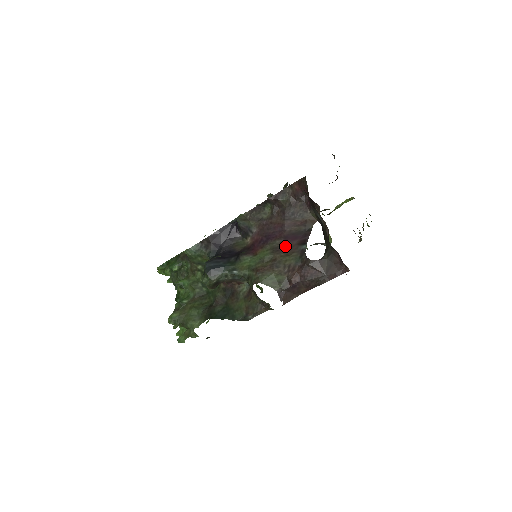
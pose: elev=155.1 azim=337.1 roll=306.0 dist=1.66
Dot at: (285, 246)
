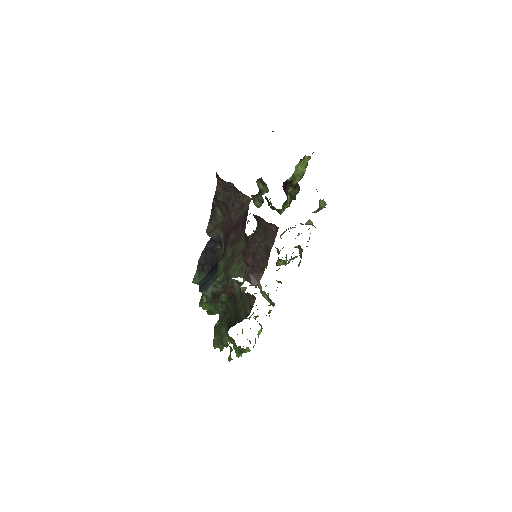
Dot at: (236, 236)
